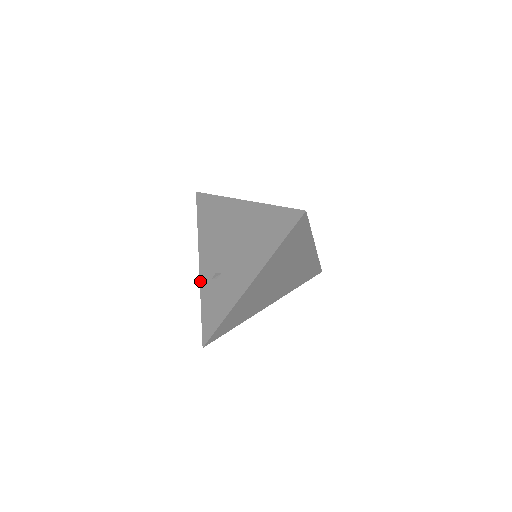
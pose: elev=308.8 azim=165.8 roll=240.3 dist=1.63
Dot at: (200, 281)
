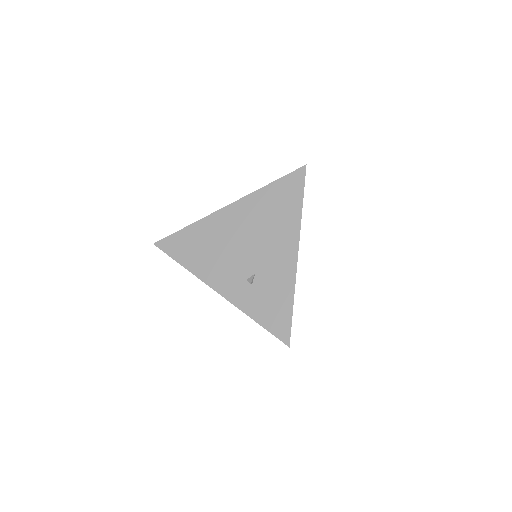
Dot at: (232, 303)
